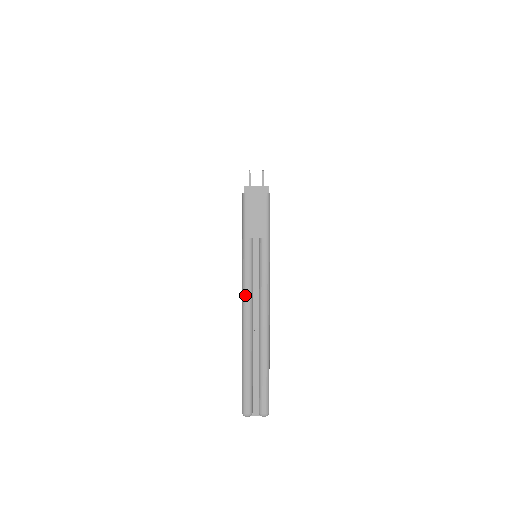
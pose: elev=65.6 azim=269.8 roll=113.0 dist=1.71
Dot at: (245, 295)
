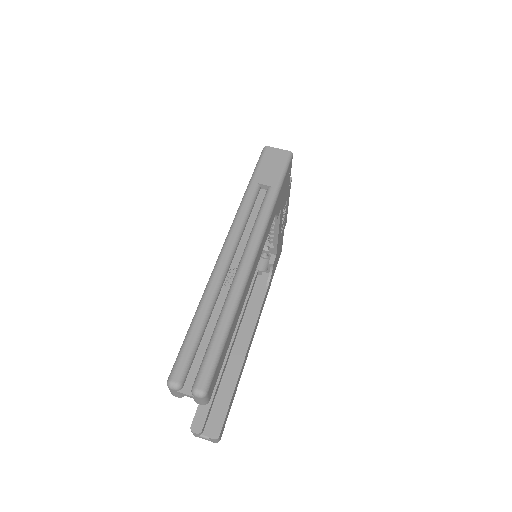
Dot at: (230, 234)
